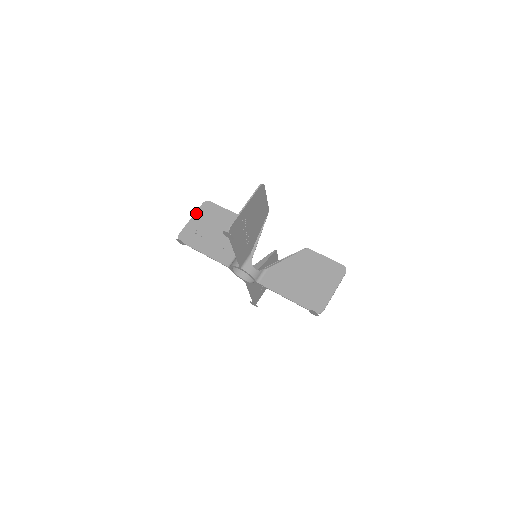
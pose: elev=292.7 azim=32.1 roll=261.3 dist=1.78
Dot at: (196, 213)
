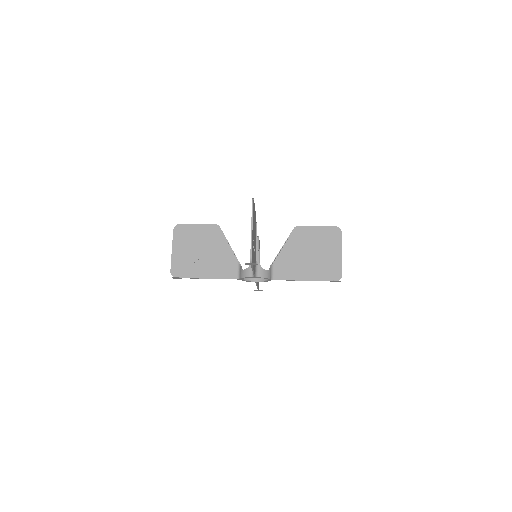
Dot at: (173, 242)
